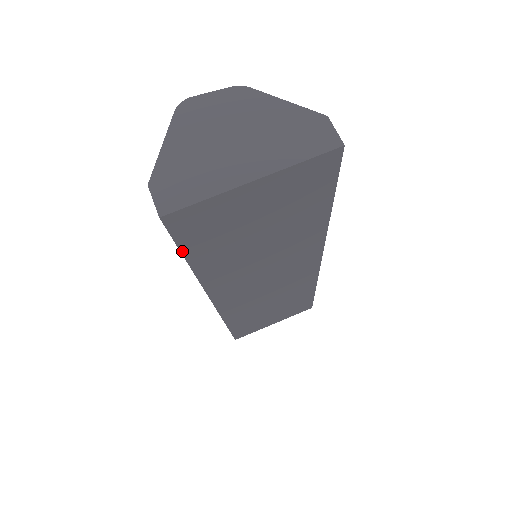
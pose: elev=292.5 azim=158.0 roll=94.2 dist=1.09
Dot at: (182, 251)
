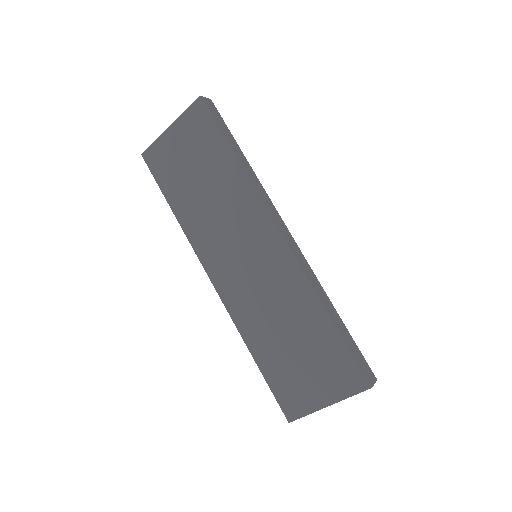
Dot at: (161, 188)
